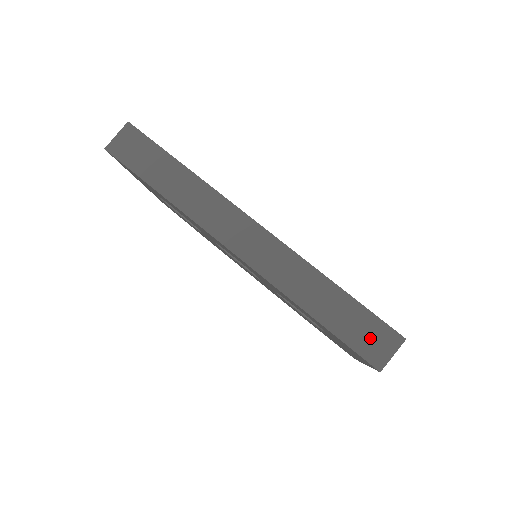
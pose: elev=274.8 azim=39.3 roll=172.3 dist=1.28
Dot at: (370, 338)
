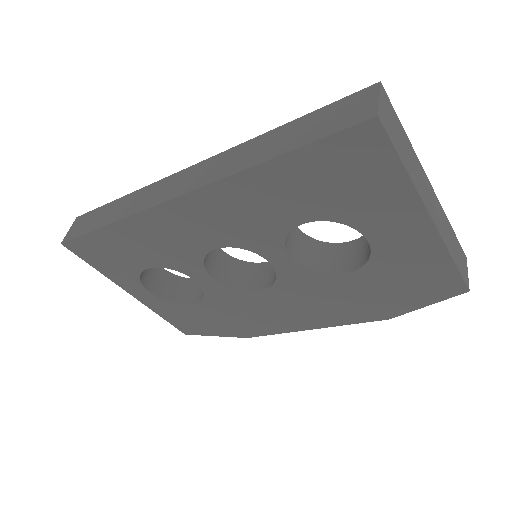
Dot at: (343, 114)
